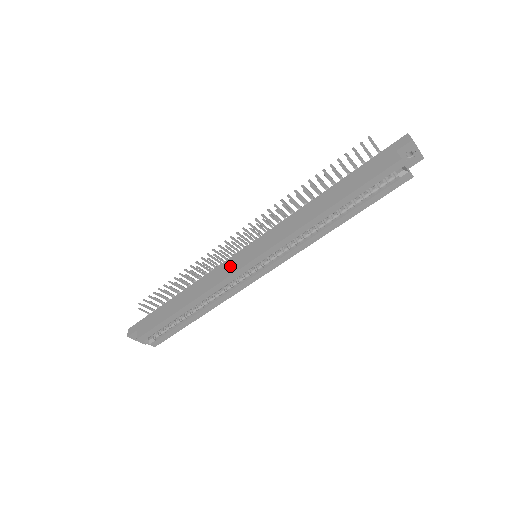
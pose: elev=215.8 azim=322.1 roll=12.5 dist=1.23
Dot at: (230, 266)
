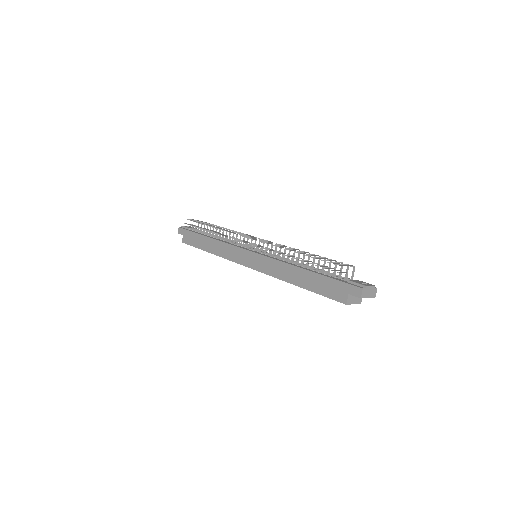
Dot at: (237, 255)
